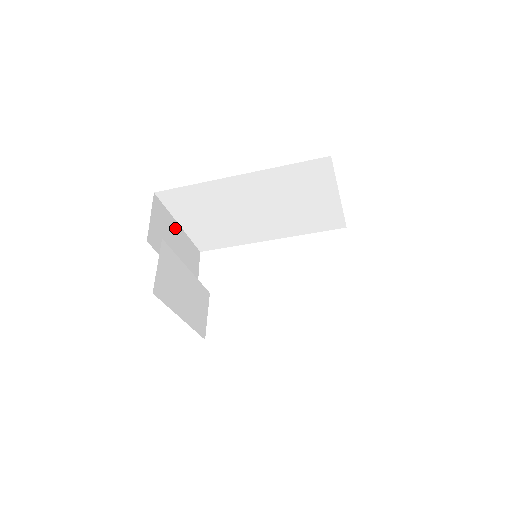
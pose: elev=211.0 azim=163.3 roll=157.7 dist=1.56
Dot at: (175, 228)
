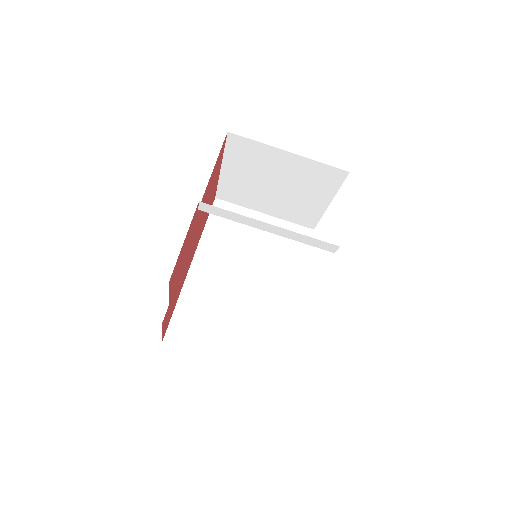
Dot at: occluded
